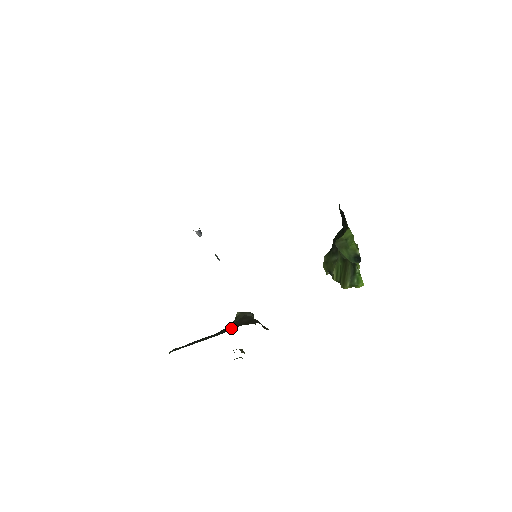
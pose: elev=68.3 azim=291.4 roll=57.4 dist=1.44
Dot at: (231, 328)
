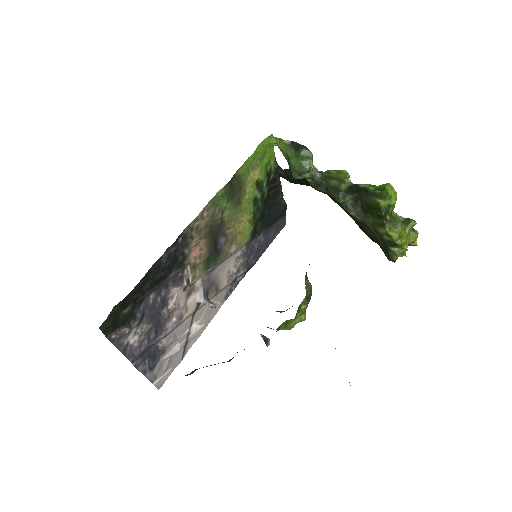
Dot at: occluded
